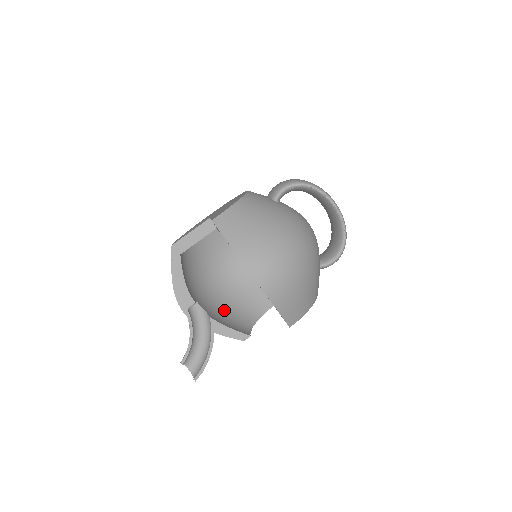
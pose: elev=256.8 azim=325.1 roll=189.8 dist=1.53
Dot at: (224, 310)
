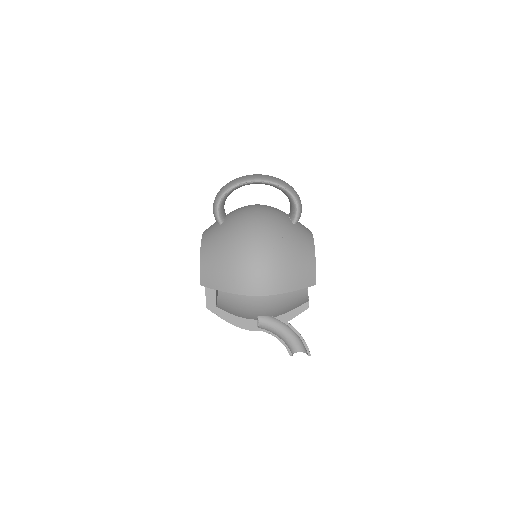
Dot at: (281, 298)
